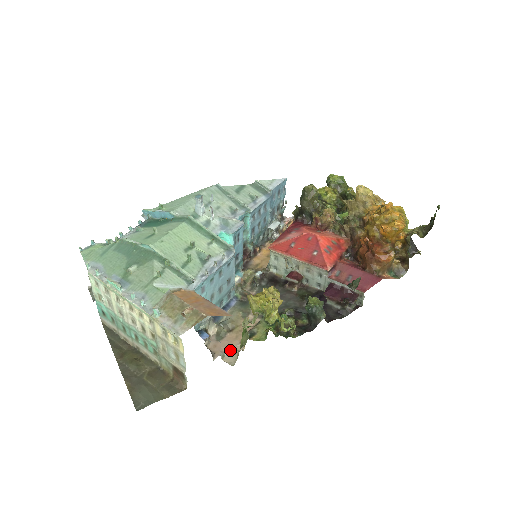
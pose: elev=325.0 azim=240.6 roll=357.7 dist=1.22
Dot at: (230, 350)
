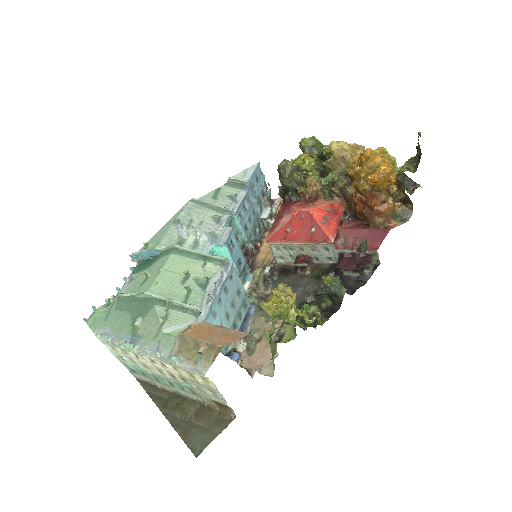
Dot at: (265, 361)
